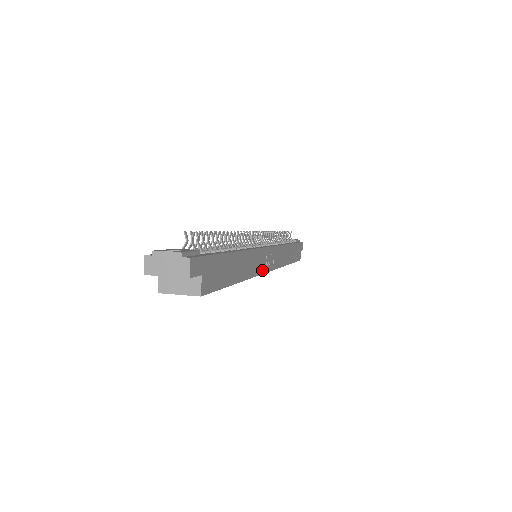
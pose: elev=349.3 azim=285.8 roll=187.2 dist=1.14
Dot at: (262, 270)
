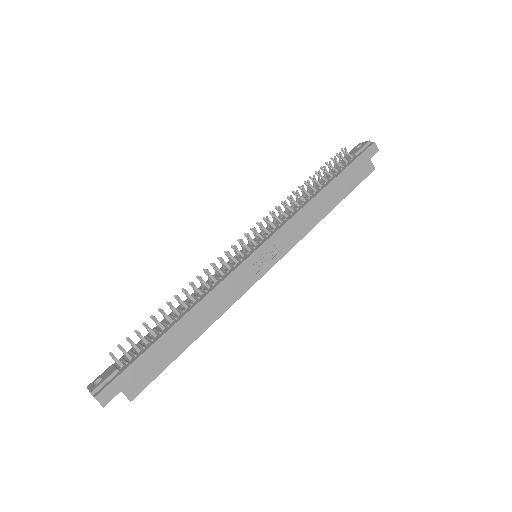
Dot at: (249, 284)
